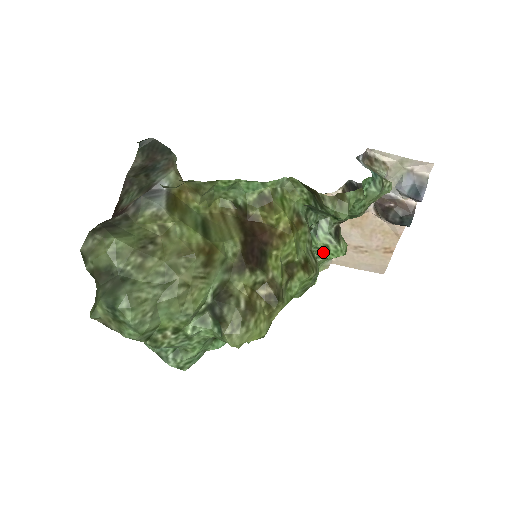
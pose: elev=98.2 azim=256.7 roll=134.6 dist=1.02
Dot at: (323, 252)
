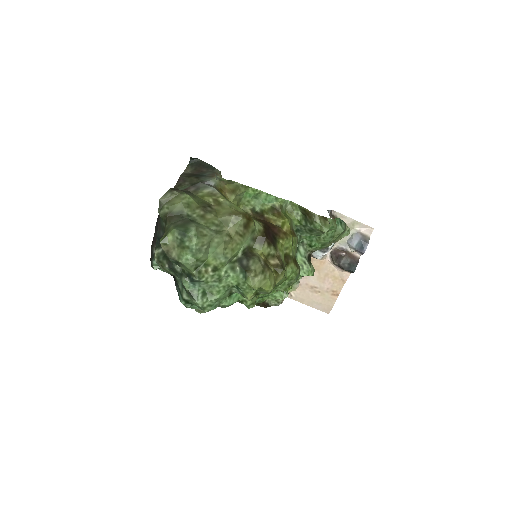
Dot at: occluded
